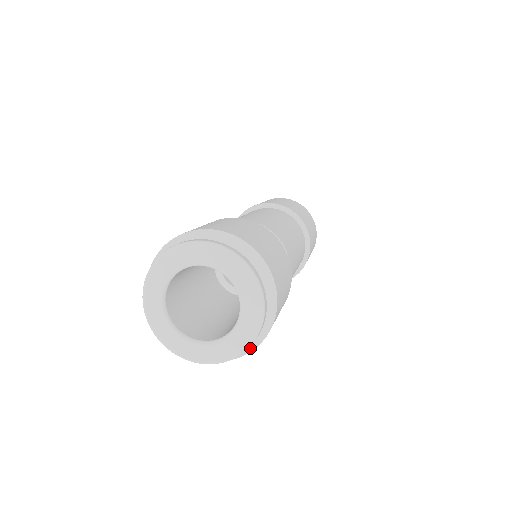
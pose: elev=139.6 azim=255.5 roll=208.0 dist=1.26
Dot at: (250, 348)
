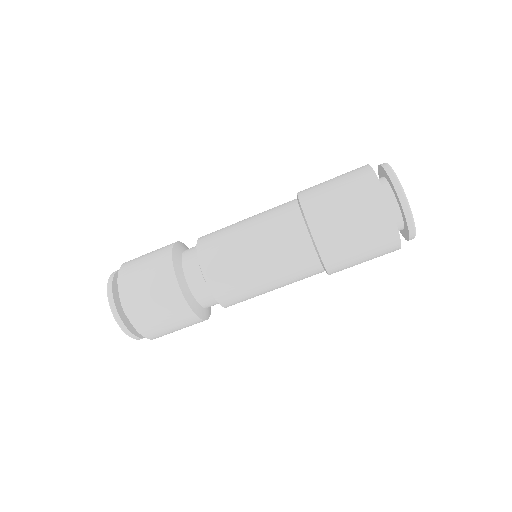
Dot at: occluded
